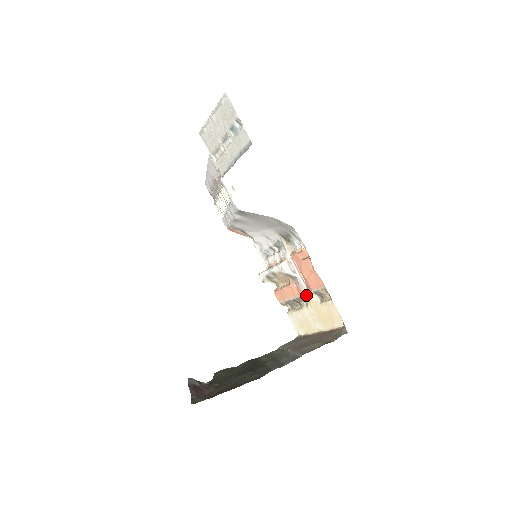
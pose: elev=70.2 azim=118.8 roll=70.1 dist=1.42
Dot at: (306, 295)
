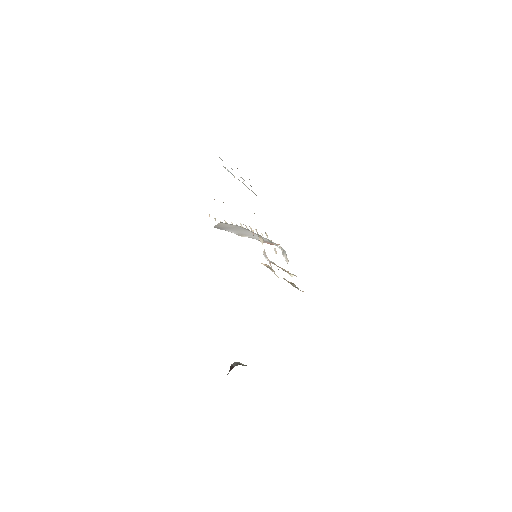
Dot at: occluded
